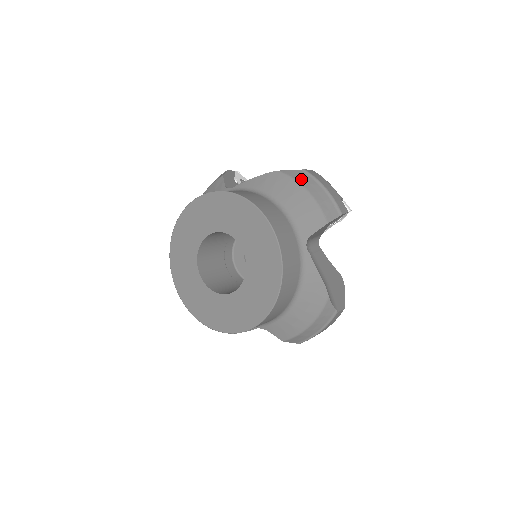
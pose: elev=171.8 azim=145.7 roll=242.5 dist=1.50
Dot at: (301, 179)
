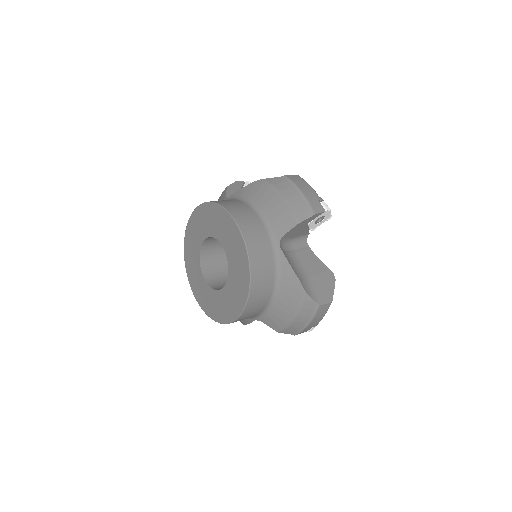
Dot at: (279, 185)
